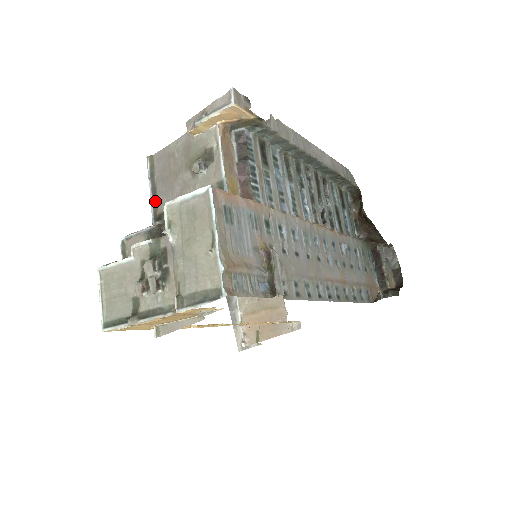
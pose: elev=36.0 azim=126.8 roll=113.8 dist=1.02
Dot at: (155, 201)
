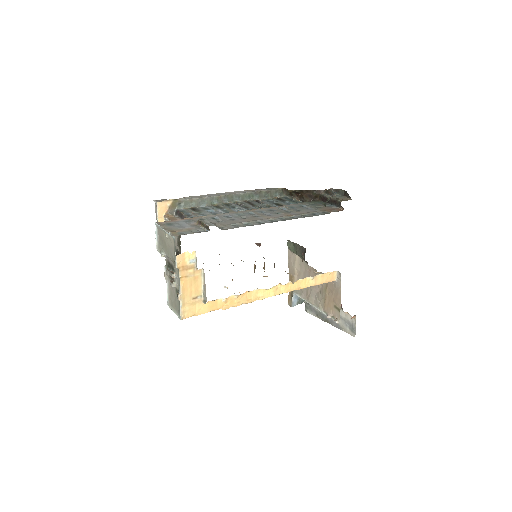
Dot at: occluded
